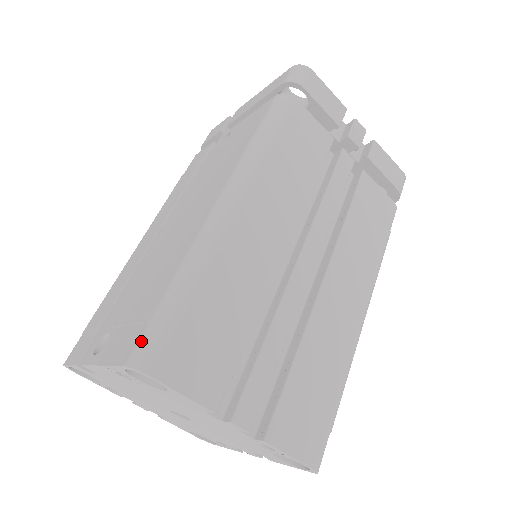
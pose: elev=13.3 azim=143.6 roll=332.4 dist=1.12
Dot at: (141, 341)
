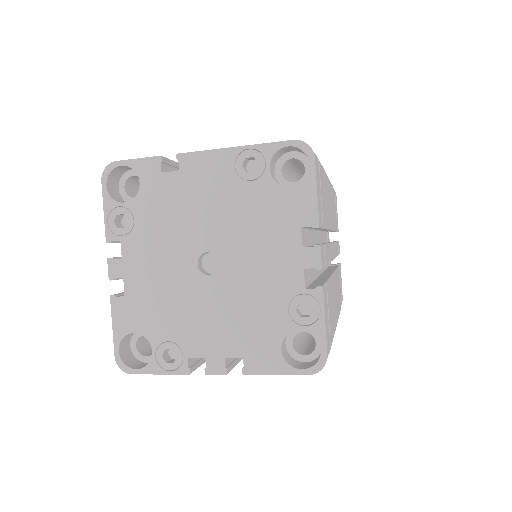
Dot at: occluded
